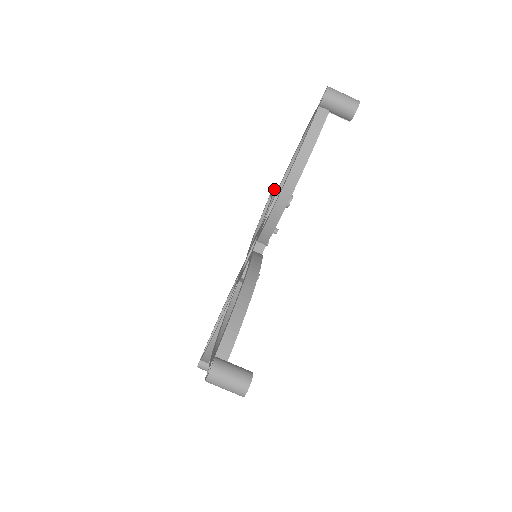
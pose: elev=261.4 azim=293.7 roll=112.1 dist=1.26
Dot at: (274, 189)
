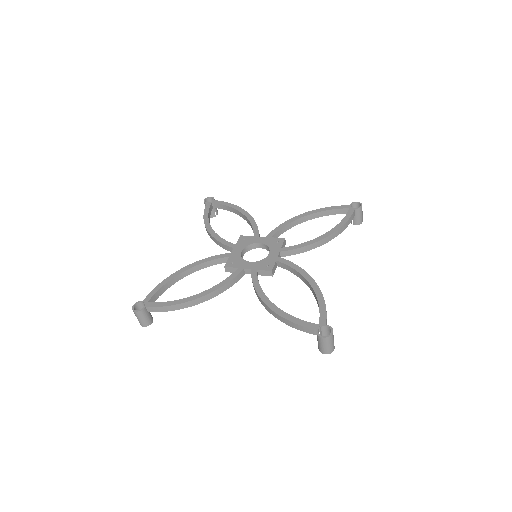
Dot at: (333, 233)
